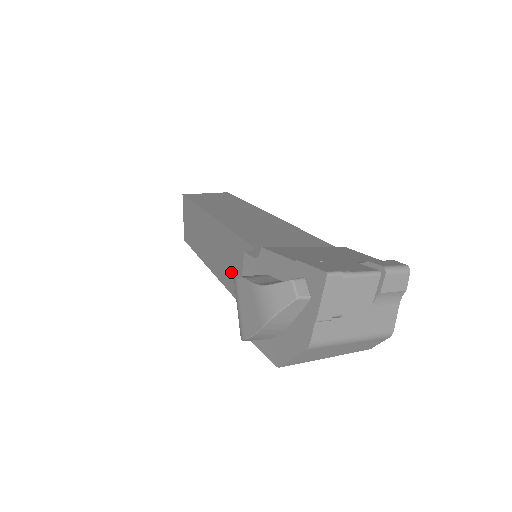
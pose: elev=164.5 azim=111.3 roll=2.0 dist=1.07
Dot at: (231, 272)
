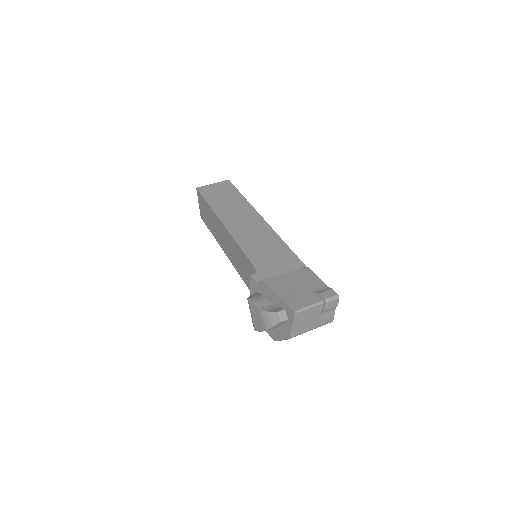
Dot at: (241, 269)
